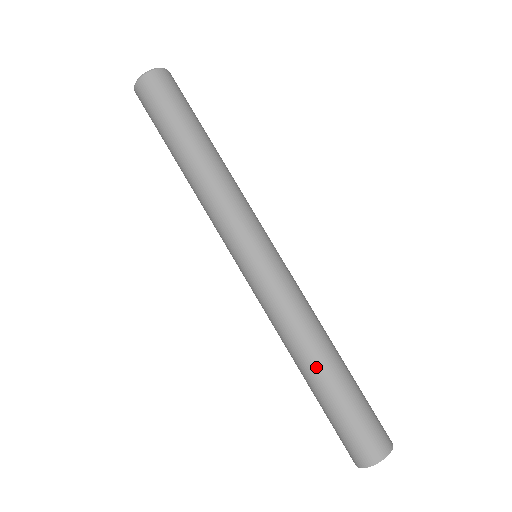
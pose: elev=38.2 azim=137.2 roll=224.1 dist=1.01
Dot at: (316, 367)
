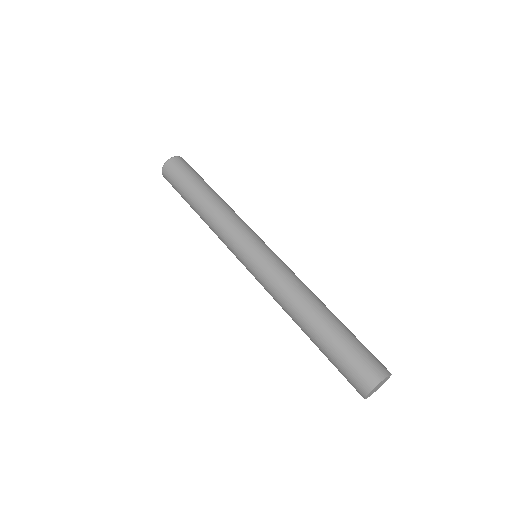
Dot at: (319, 312)
